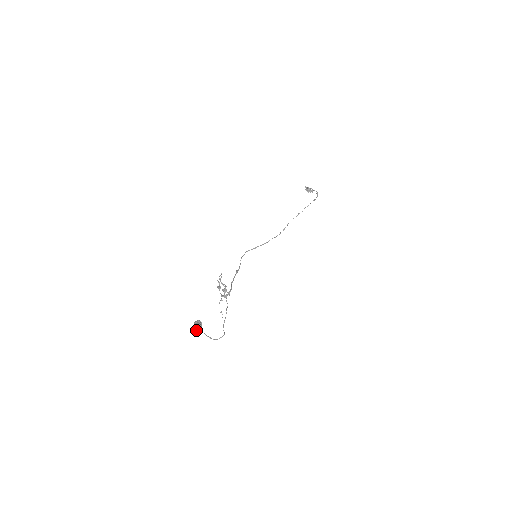
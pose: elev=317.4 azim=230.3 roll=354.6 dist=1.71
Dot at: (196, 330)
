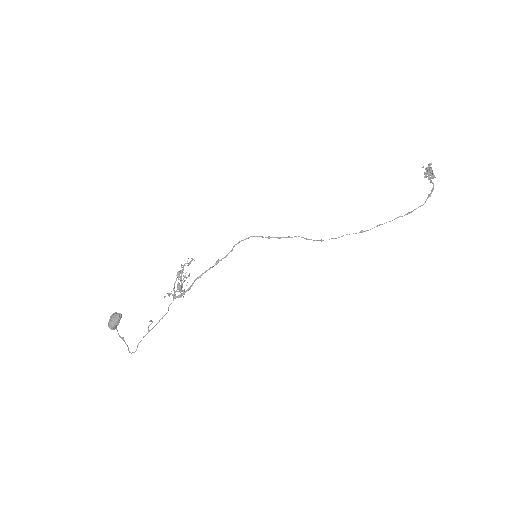
Dot at: (108, 326)
